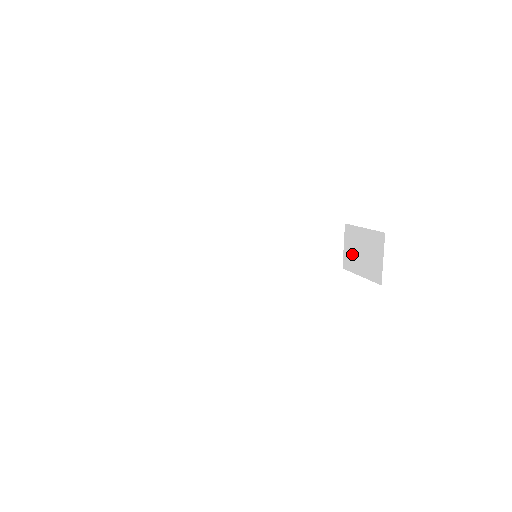
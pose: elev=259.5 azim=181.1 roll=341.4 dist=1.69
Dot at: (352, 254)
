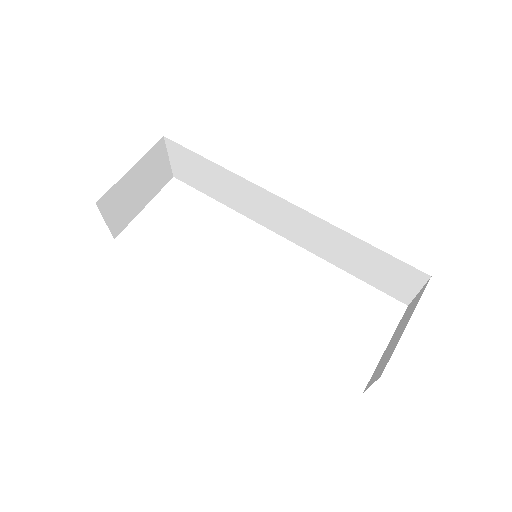
Dot at: (405, 317)
